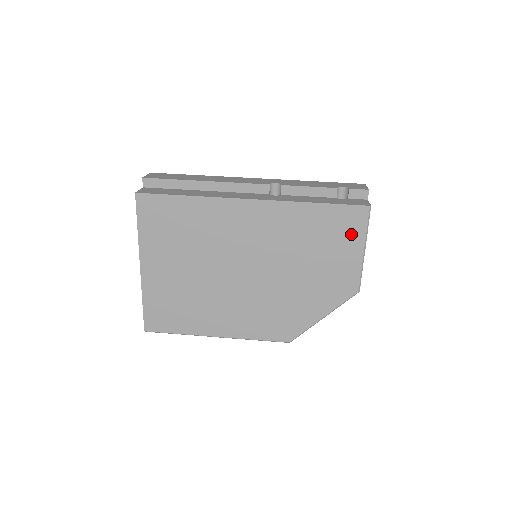
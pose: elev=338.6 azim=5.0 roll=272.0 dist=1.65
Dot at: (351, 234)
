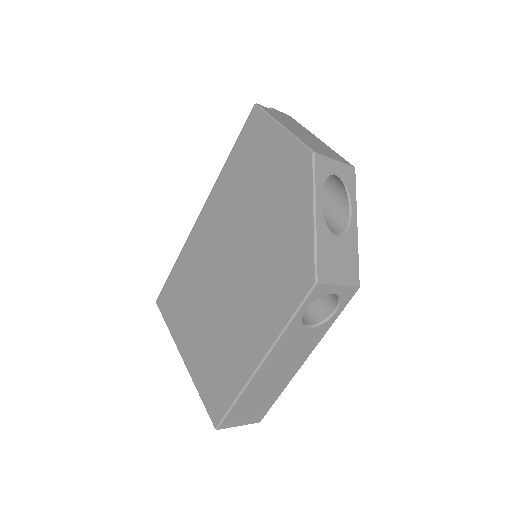
Dot at: (263, 134)
